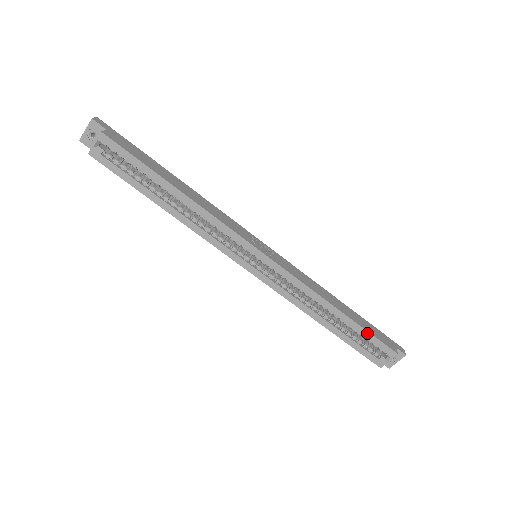
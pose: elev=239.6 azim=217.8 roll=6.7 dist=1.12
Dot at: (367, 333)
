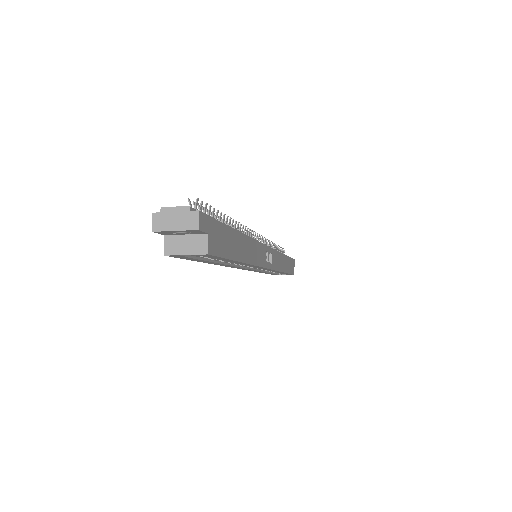
Dot at: occluded
